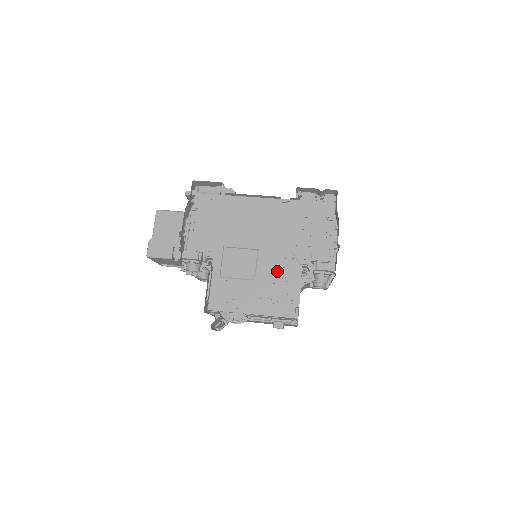
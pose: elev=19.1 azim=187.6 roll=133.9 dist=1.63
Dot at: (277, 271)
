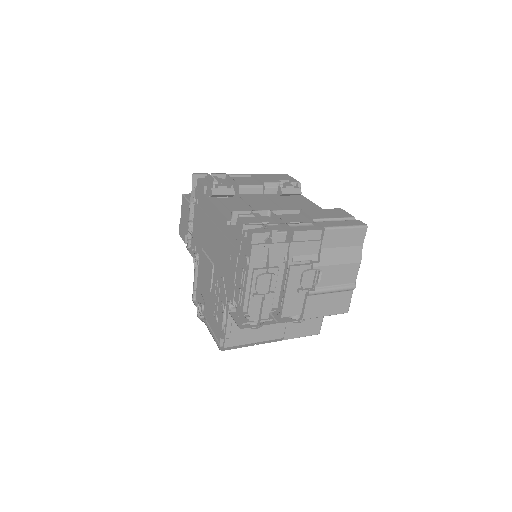
Dot at: (219, 294)
